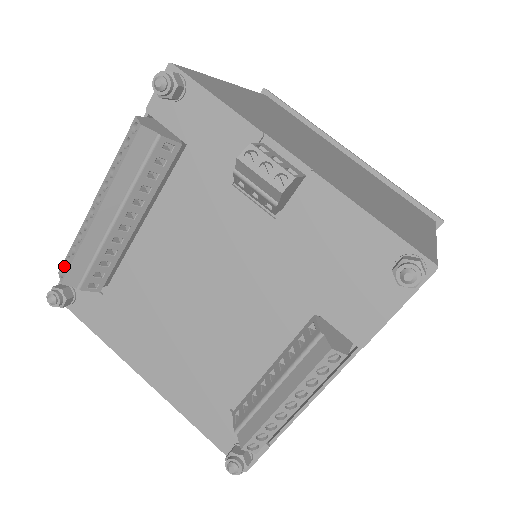
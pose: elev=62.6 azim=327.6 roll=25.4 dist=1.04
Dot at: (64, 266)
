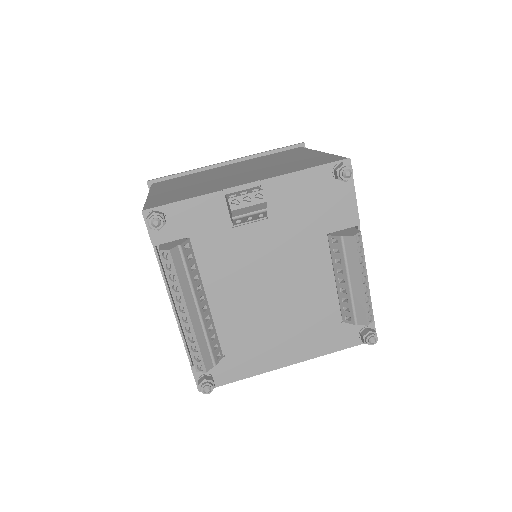
Dot at: (197, 364)
